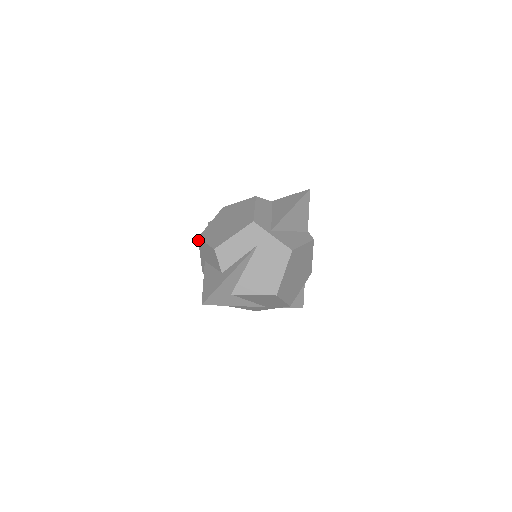
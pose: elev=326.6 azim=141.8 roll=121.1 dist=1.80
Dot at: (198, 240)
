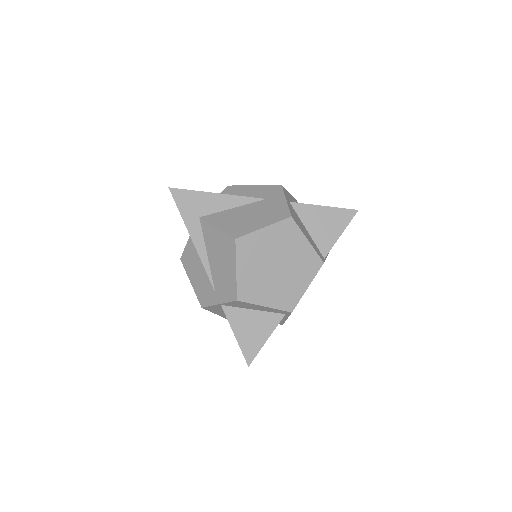
Dot at: occluded
